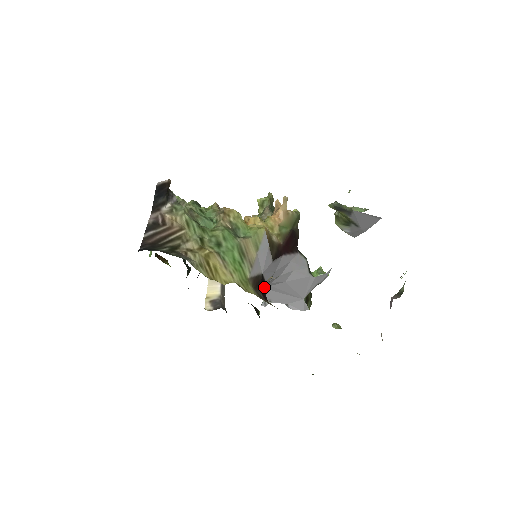
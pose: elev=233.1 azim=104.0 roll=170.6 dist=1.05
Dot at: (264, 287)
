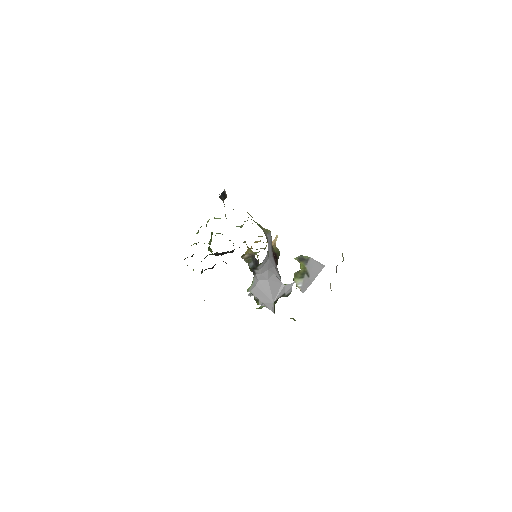
Dot at: occluded
